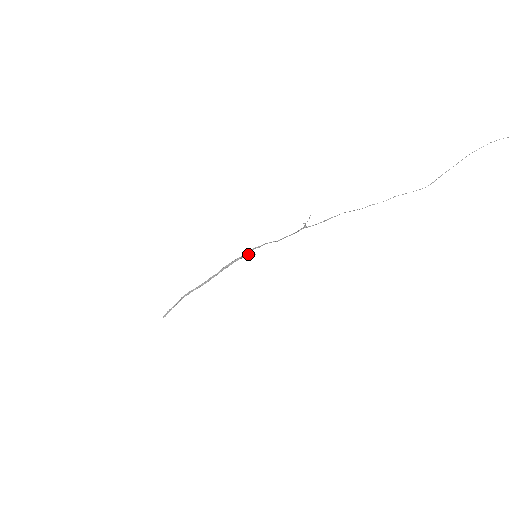
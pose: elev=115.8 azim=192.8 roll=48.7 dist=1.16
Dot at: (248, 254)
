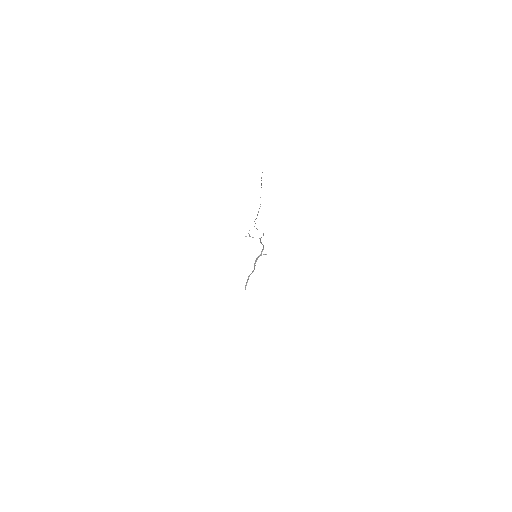
Dot at: occluded
